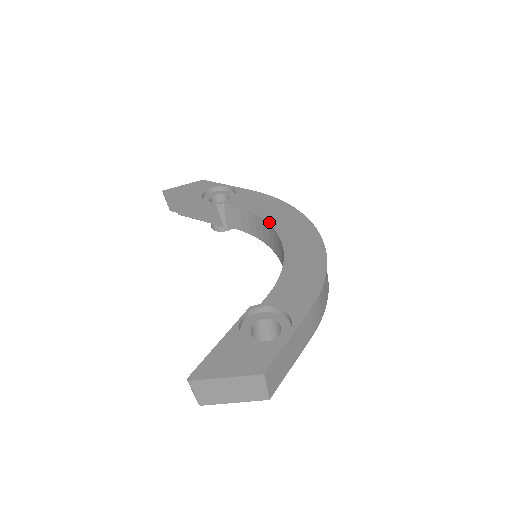
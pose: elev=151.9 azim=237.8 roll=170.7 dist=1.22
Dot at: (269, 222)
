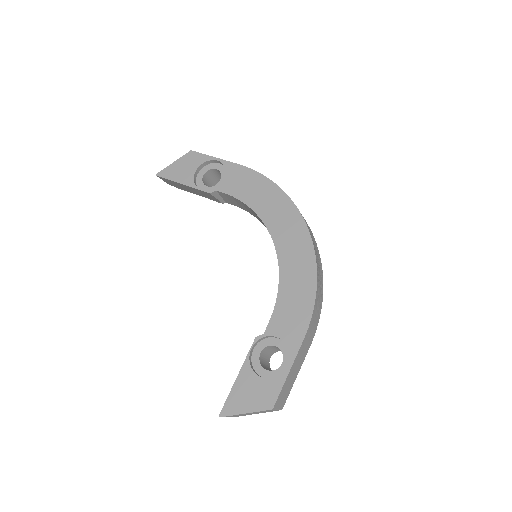
Dot at: (262, 219)
